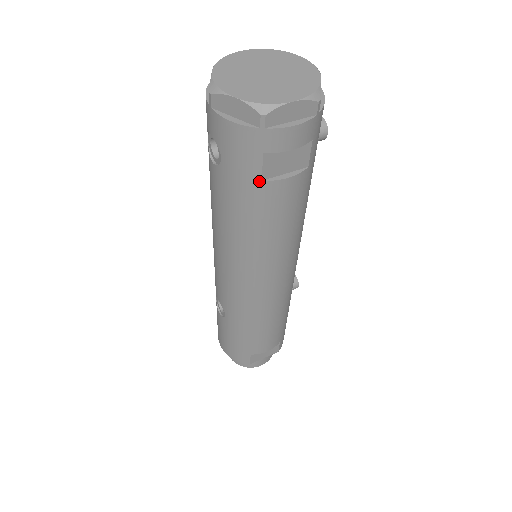
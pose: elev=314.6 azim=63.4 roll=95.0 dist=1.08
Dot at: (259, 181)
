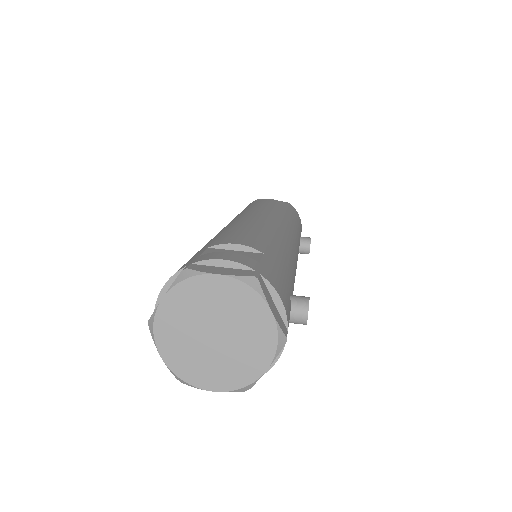
Dot at: occluded
